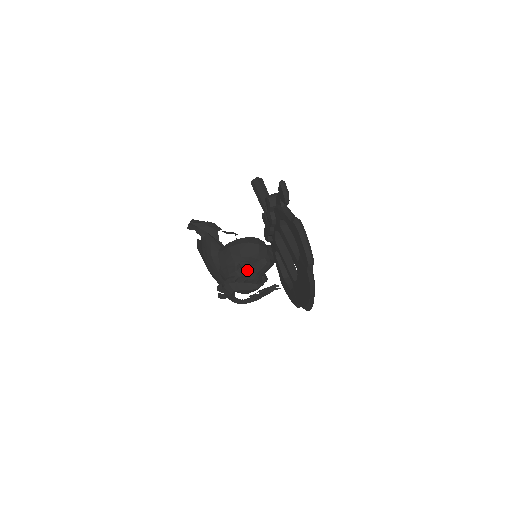
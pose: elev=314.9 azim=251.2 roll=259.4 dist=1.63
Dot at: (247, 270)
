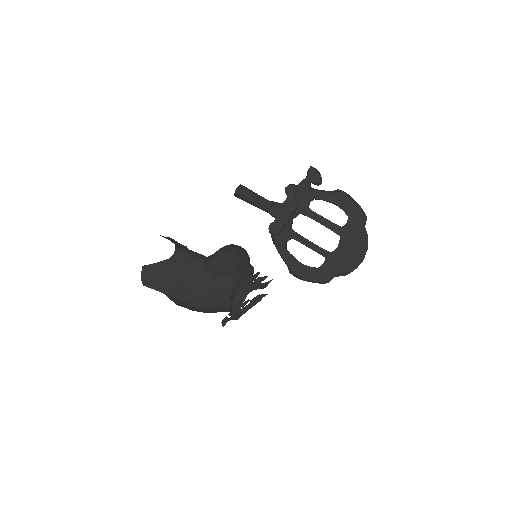
Dot at: occluded
